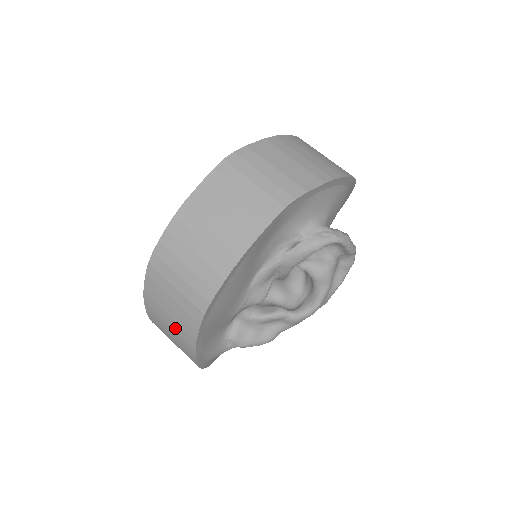
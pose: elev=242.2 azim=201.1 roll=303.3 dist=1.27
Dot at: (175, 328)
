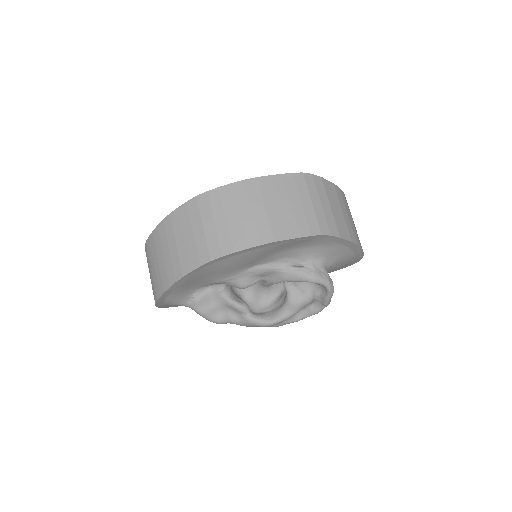
Dot at: (172, 256)
